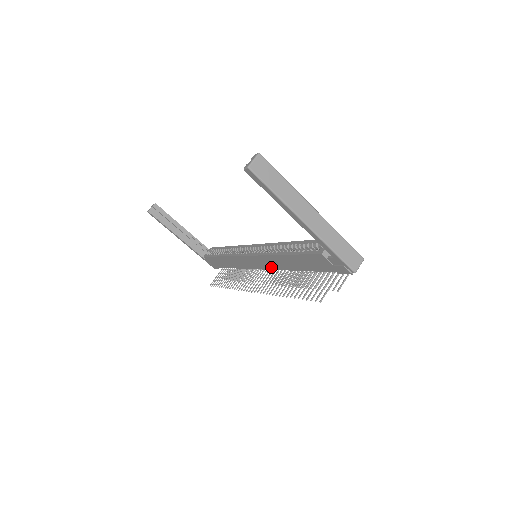
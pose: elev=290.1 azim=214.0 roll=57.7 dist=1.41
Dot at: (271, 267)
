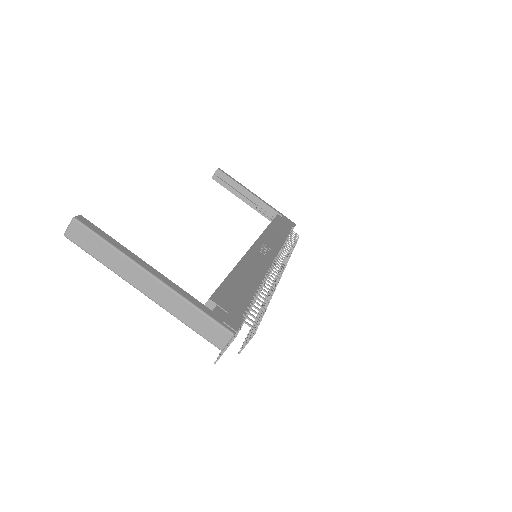
Dot at: occluded
